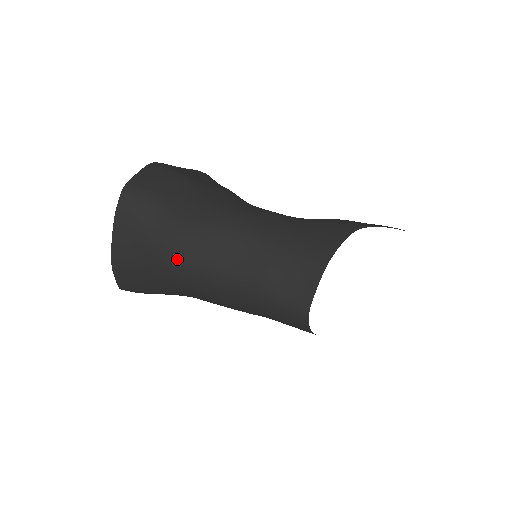
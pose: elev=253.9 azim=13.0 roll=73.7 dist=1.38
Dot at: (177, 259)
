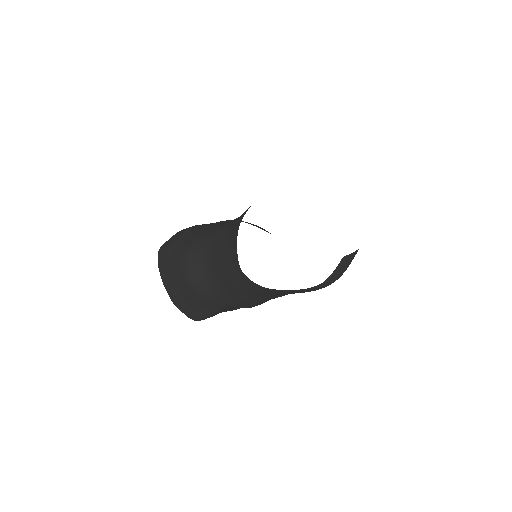
Dot at: (182, 277)
